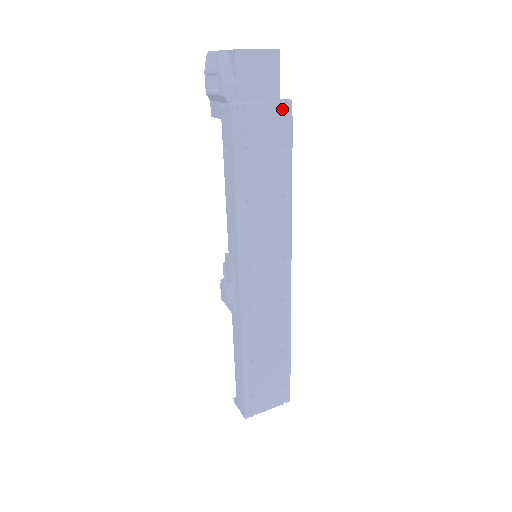
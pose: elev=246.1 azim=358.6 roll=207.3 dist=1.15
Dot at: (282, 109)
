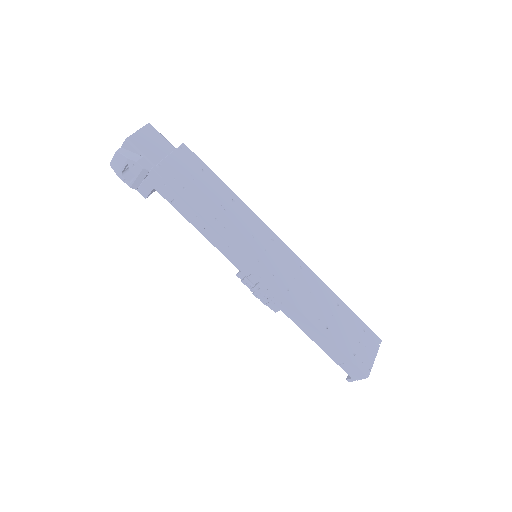
Dot at: (183, 152)
